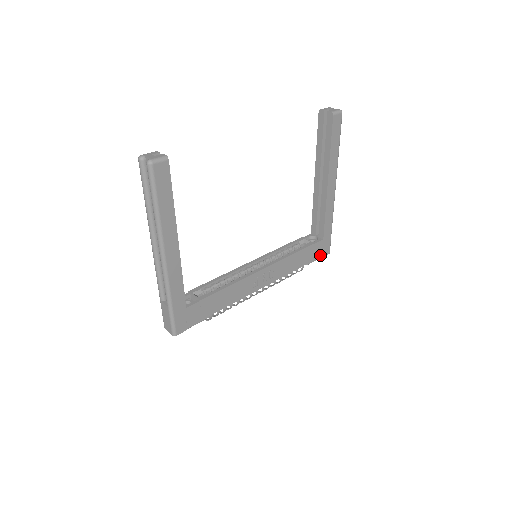
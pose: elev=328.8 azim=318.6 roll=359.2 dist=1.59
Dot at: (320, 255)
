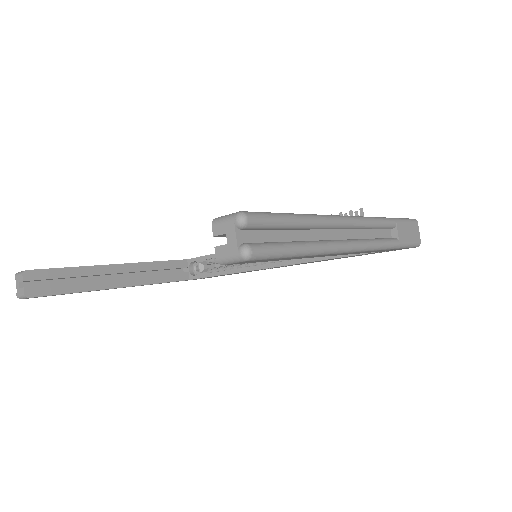
Dot at: occluded
